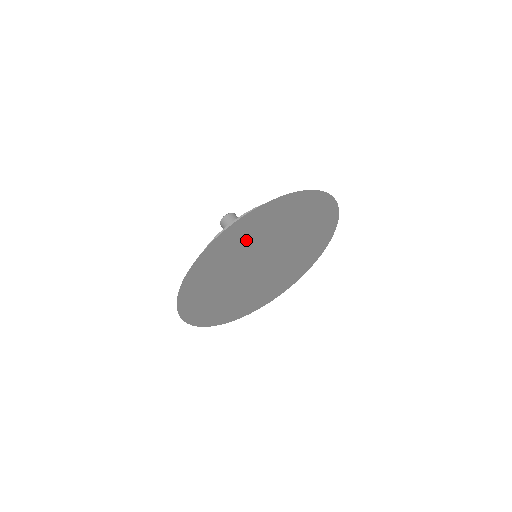
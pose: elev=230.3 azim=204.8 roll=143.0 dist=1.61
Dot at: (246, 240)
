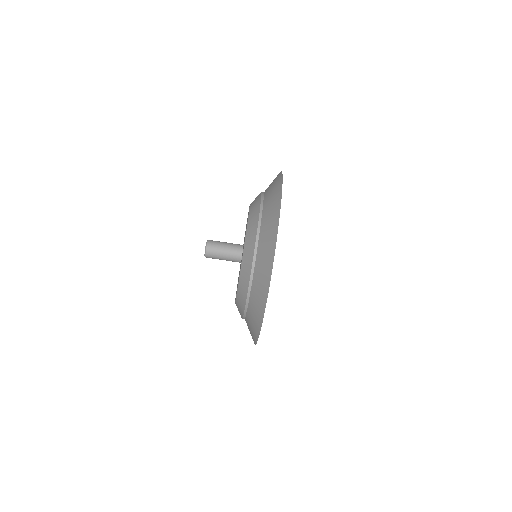
Dot at: occluded
